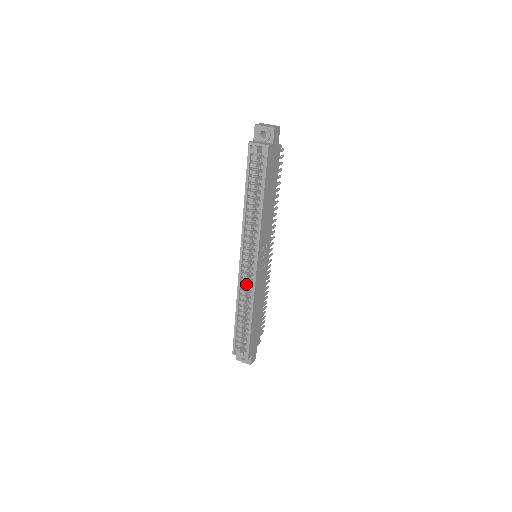
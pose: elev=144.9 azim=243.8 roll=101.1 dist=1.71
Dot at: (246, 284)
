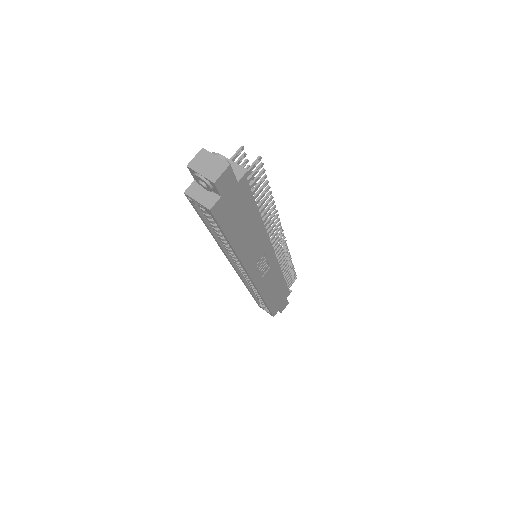
Dot at: occluded
